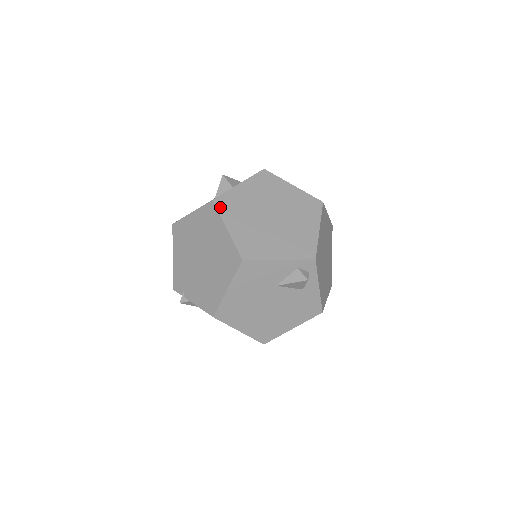
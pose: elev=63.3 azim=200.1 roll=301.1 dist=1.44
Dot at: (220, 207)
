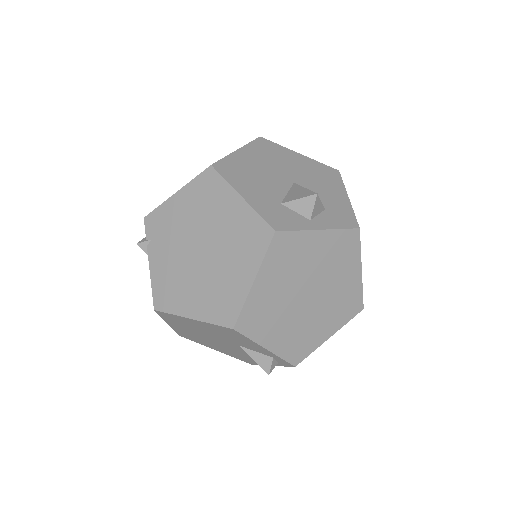
Dot at: (273, 247)
